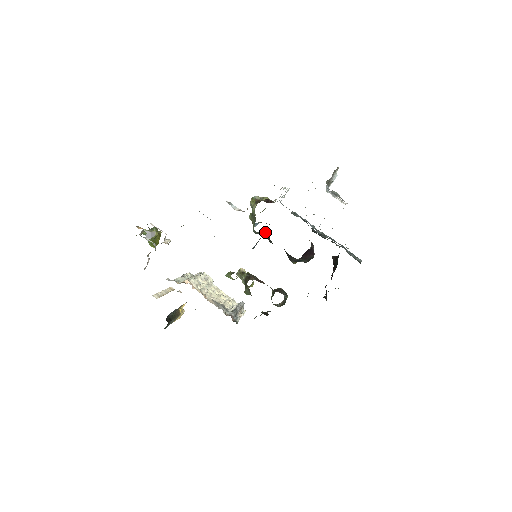
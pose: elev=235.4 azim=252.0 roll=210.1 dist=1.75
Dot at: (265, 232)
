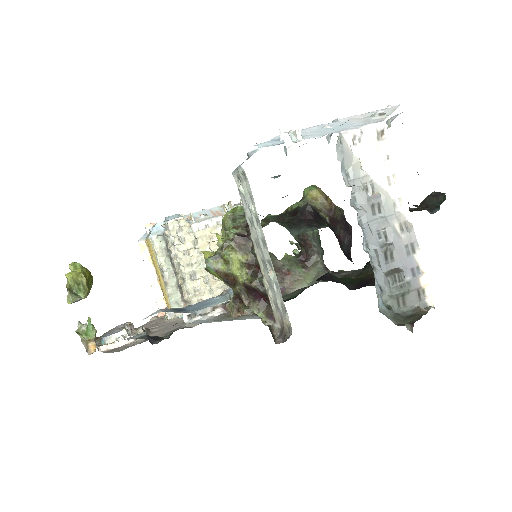
Dot at: occluded
